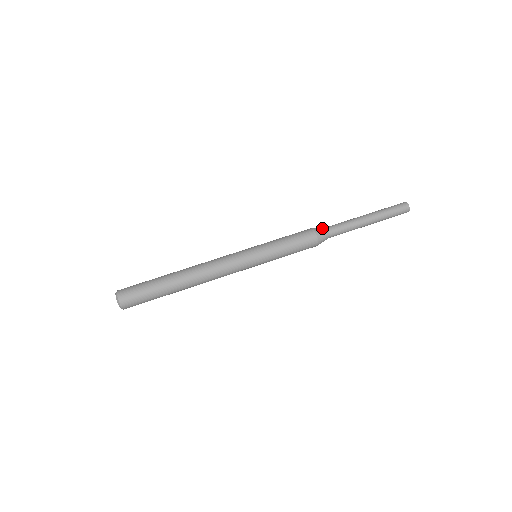
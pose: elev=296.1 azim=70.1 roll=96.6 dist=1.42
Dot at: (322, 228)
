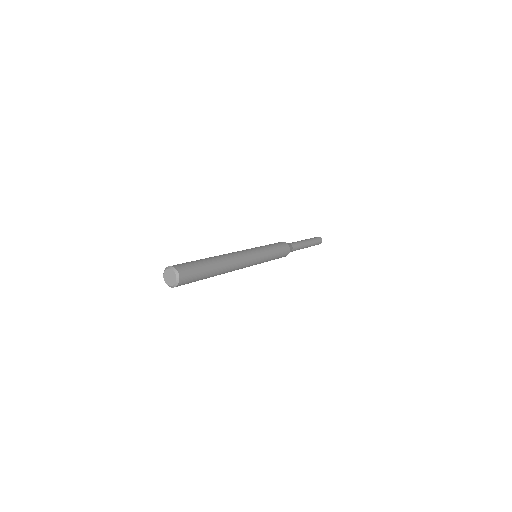
Dot at: occluded
